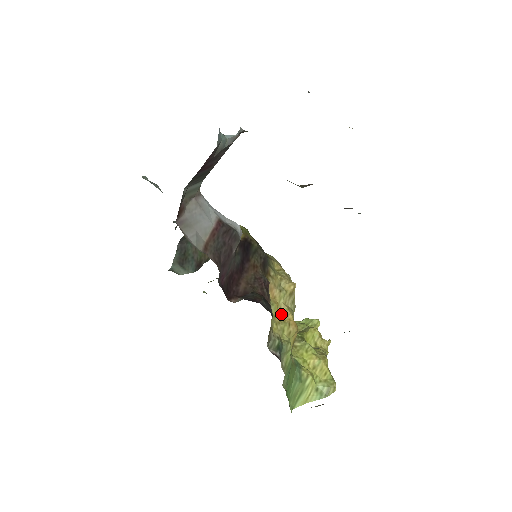
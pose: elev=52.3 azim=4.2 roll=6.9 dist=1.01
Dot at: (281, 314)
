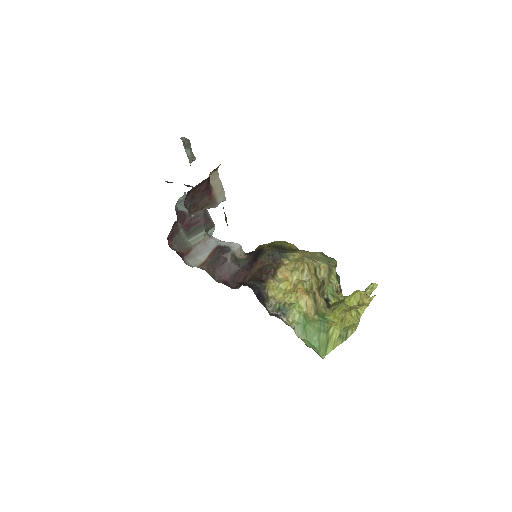
Dot at: (294, 287)
